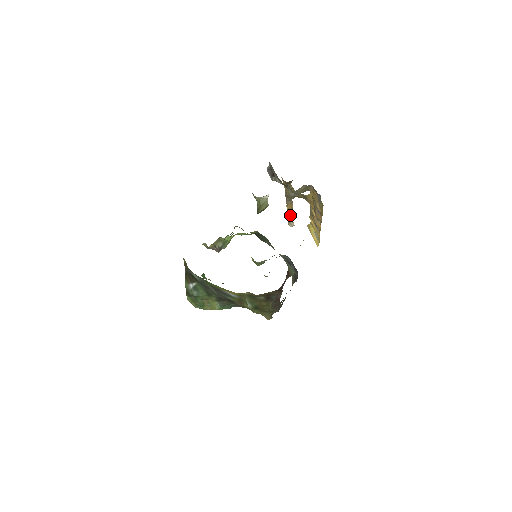
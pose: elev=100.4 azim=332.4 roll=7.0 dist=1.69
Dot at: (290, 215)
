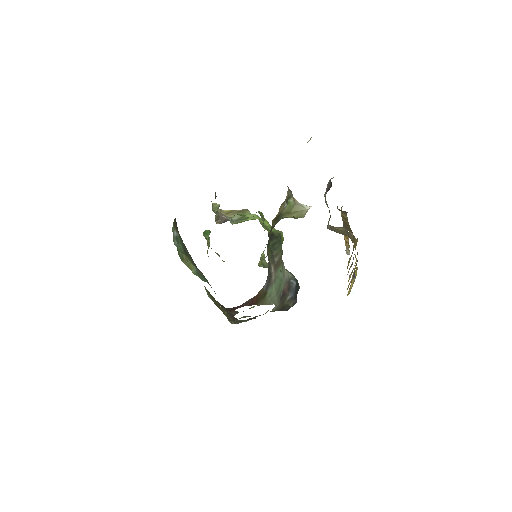
Dot at: occluded
